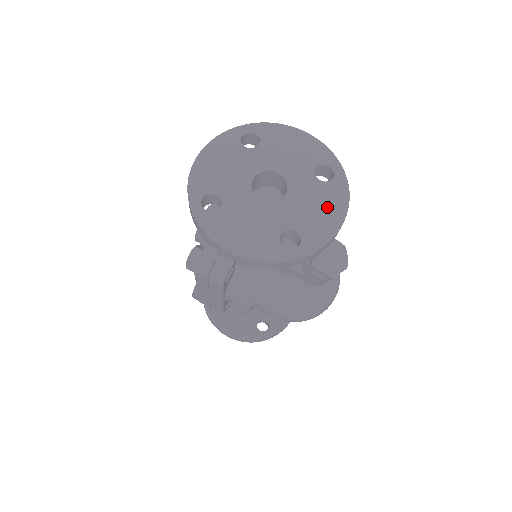
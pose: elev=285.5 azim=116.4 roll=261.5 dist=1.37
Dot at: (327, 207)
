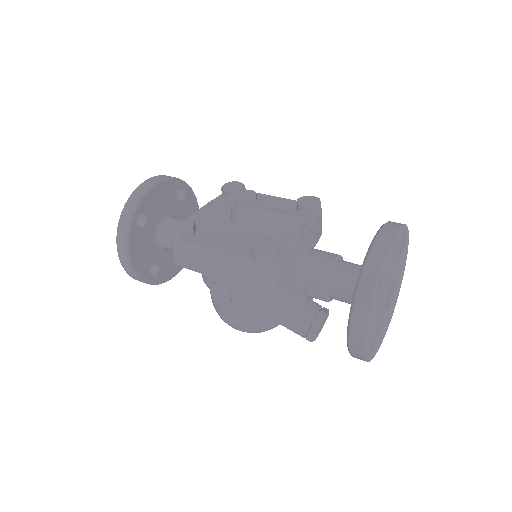
Dot at: (385, 328)
